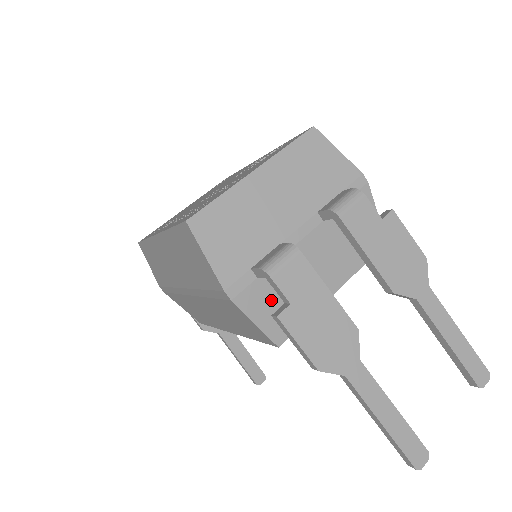
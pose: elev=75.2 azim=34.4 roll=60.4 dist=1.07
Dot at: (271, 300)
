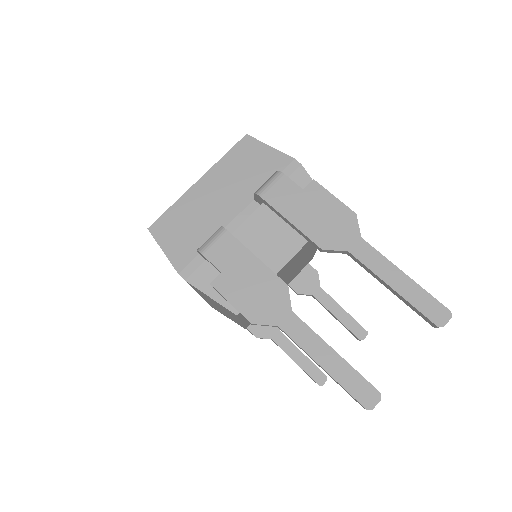
Dot at: occluded
